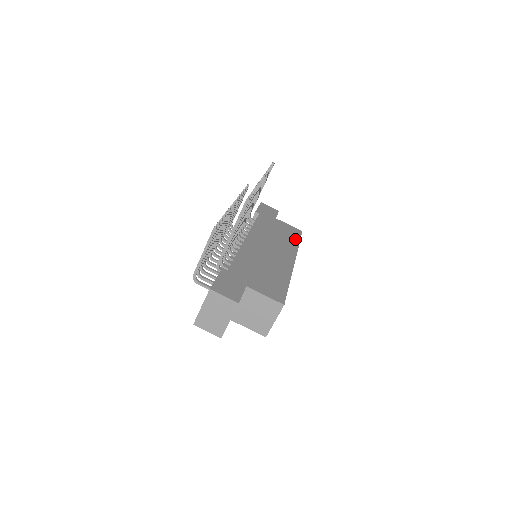
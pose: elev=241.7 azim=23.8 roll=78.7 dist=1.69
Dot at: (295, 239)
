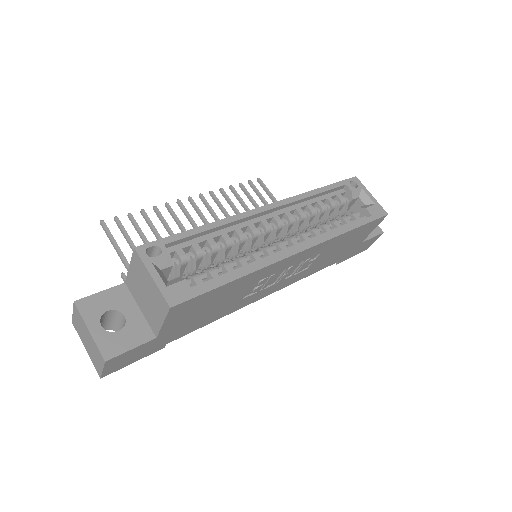
Dot at: occluded
